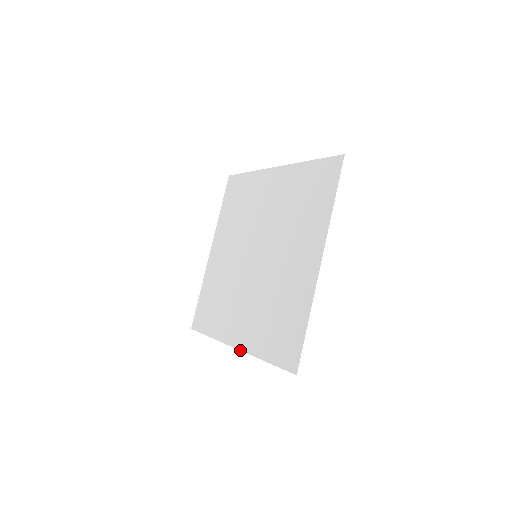
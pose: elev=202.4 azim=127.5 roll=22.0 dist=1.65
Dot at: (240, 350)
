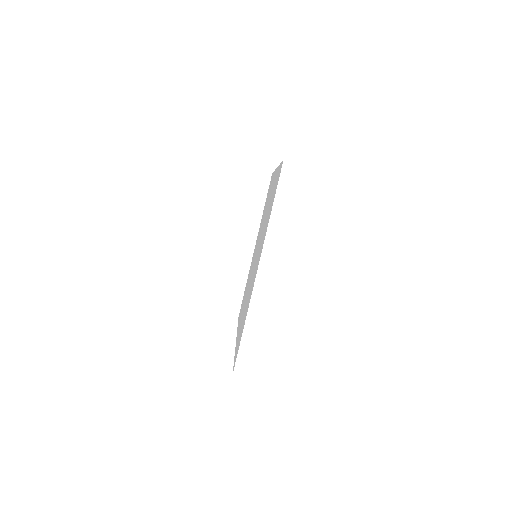
Dot at: occluded
